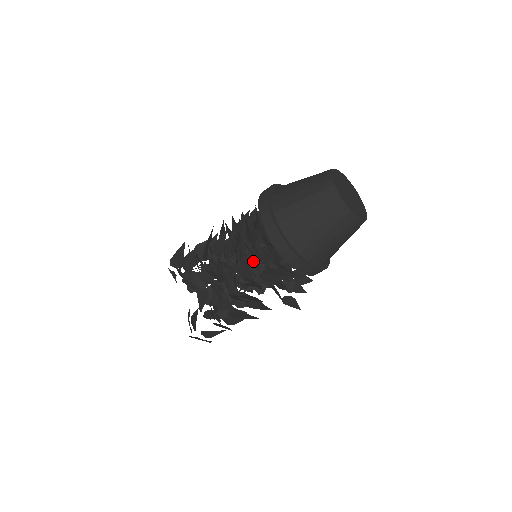
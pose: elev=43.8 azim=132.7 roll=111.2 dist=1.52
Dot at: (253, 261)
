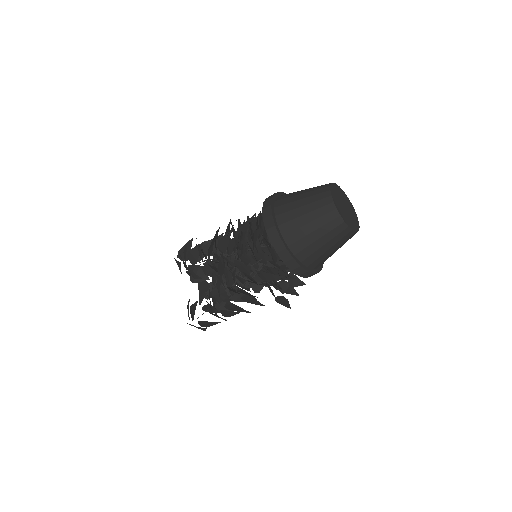
Dot at: (252, 259)
